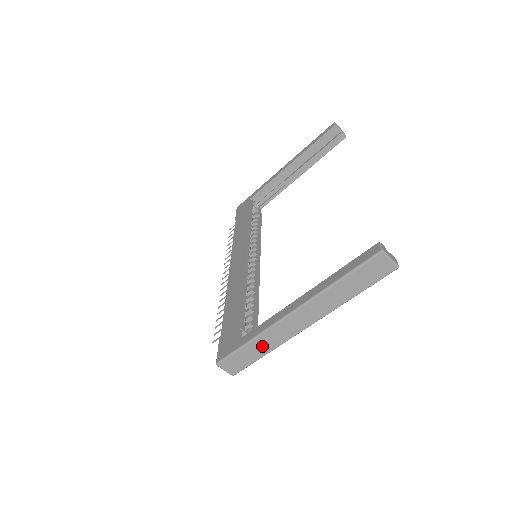
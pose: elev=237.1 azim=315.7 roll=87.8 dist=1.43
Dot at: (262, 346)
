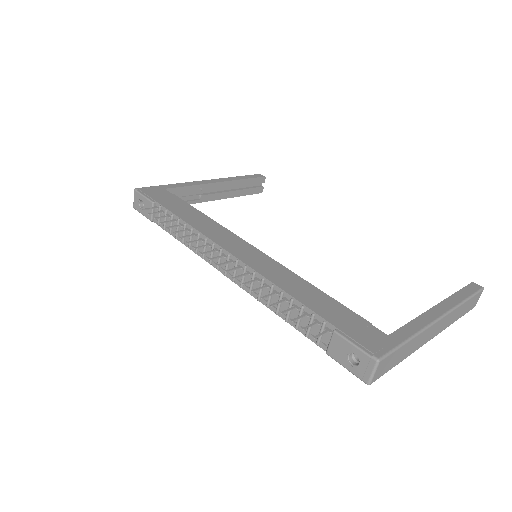
Dot at: (409, 349)
